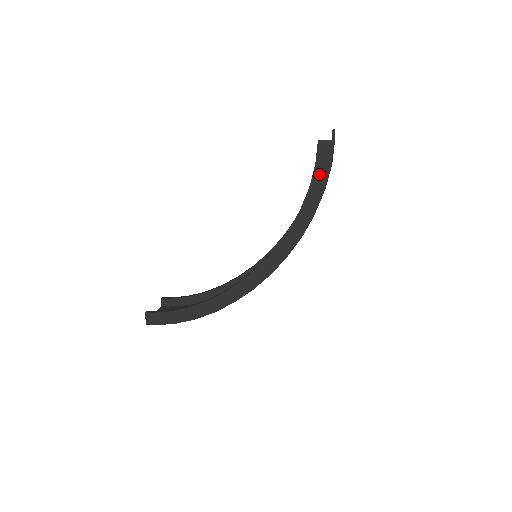
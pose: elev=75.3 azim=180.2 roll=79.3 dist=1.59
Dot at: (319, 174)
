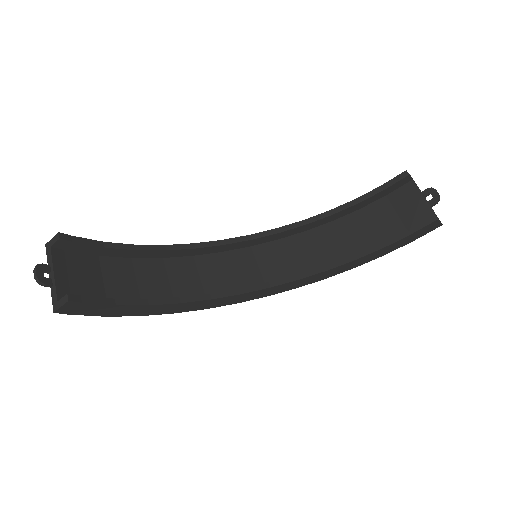
Dot at: (402, 242)
